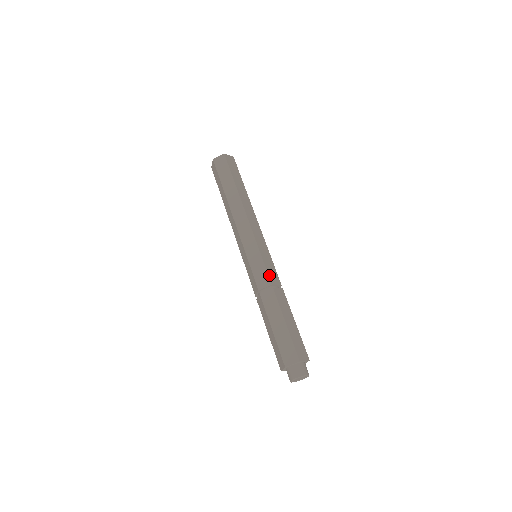
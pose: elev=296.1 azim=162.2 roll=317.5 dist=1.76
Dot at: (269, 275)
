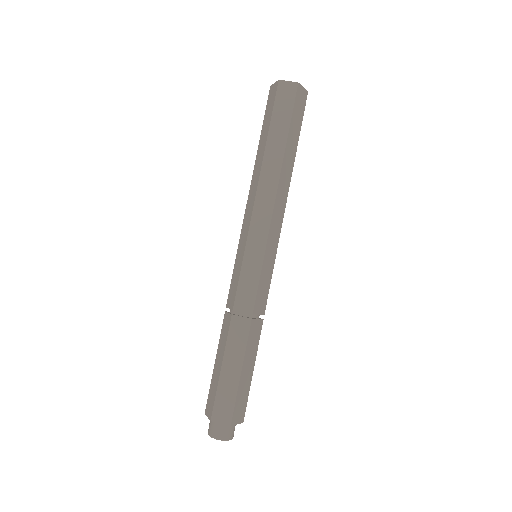
Dot at: (257, 299)
